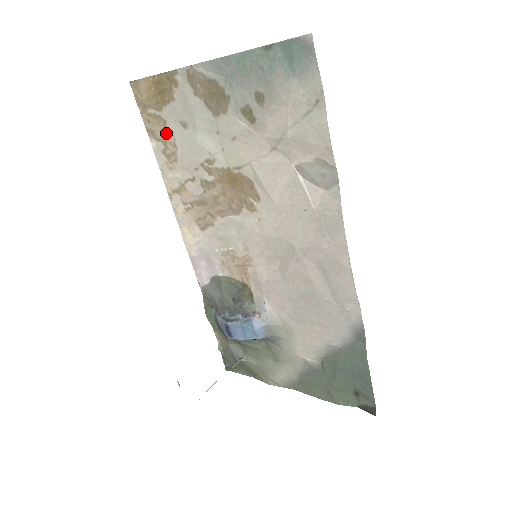
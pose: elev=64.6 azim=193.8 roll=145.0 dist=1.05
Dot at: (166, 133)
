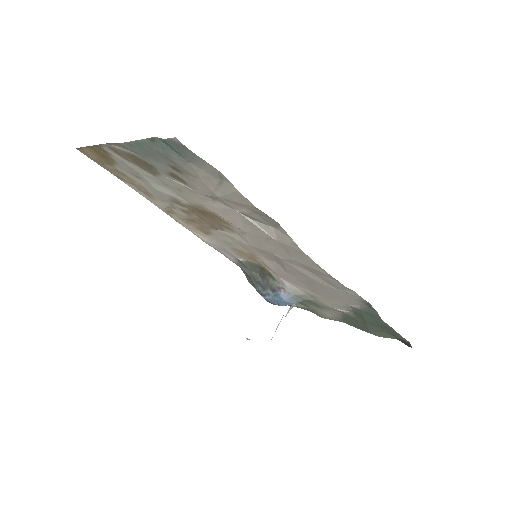
Dot at: (130, 180)
